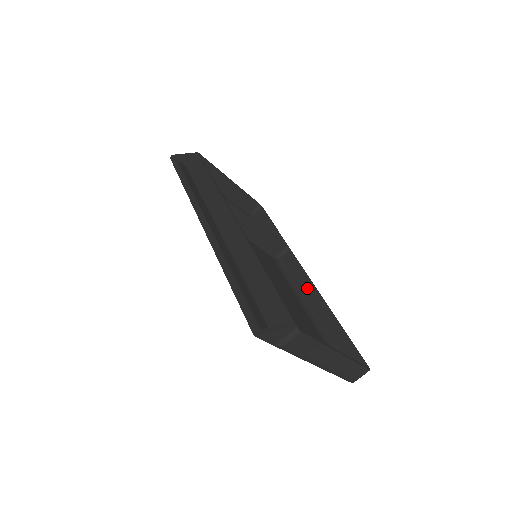
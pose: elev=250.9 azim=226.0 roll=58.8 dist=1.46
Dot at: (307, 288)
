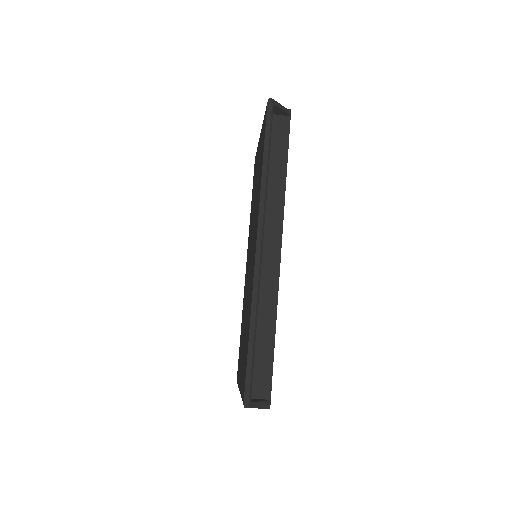
Dot at: occluded
